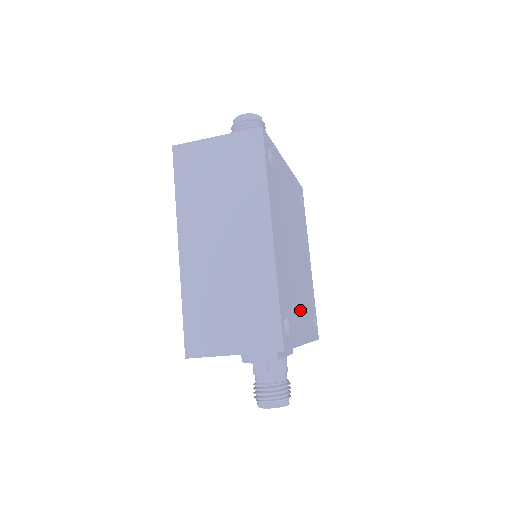
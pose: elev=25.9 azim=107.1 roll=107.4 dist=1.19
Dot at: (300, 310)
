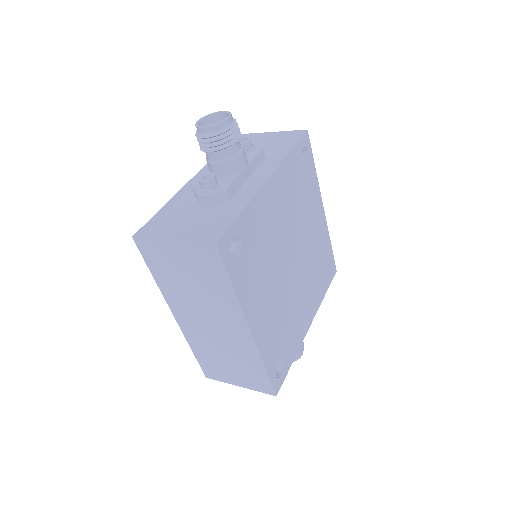
Dot at: (302, 308)
